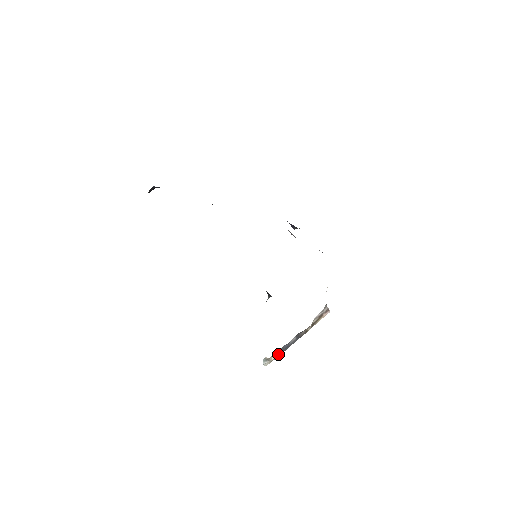
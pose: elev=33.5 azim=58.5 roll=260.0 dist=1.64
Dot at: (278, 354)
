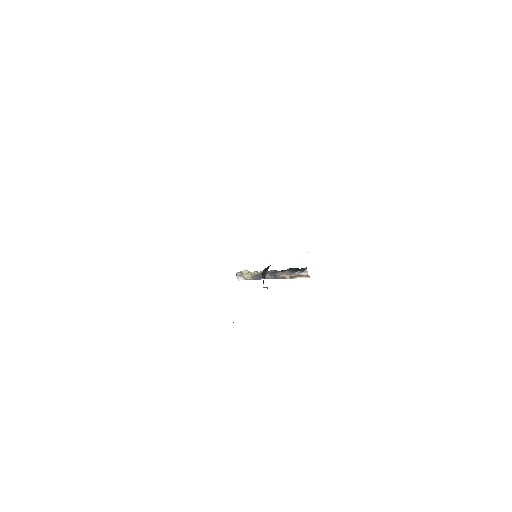
Dot at: (253, 278)
